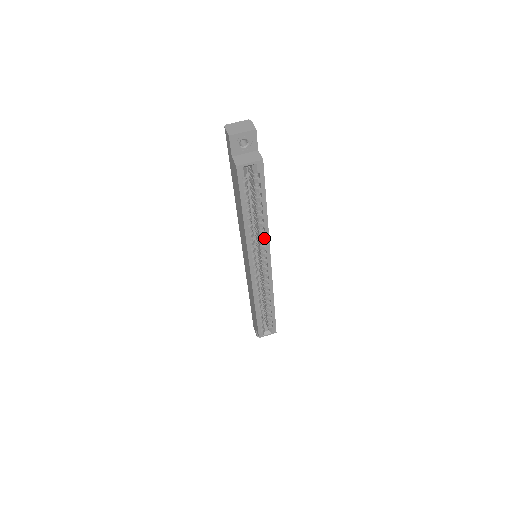
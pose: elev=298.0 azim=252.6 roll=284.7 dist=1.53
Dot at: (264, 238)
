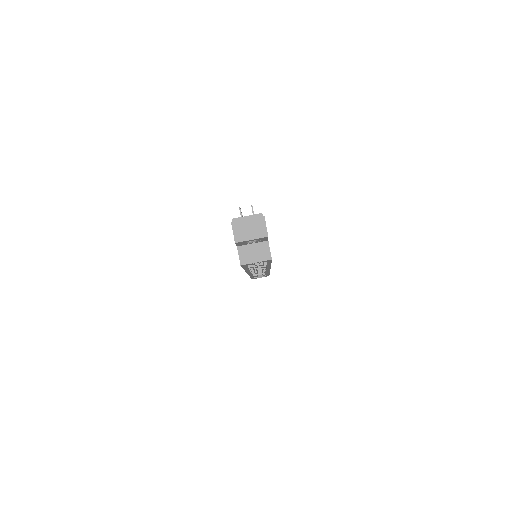
Dot at: occluded
